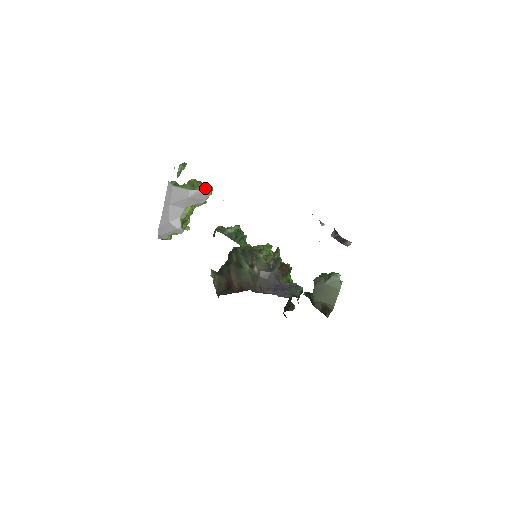
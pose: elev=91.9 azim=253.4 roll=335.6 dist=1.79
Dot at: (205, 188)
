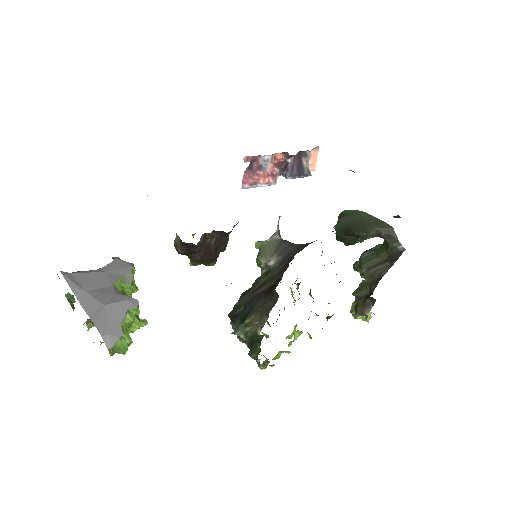
Dot at: (118, 259)
